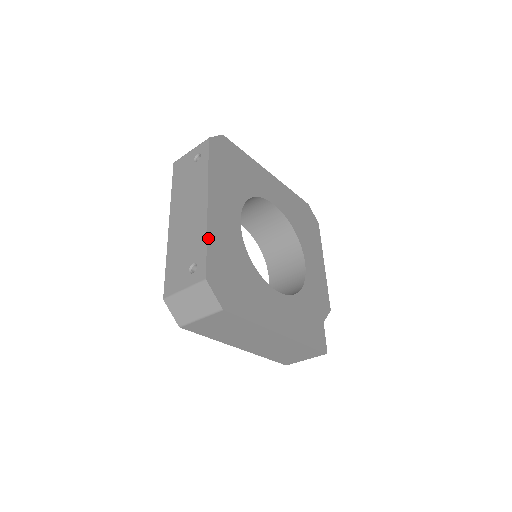
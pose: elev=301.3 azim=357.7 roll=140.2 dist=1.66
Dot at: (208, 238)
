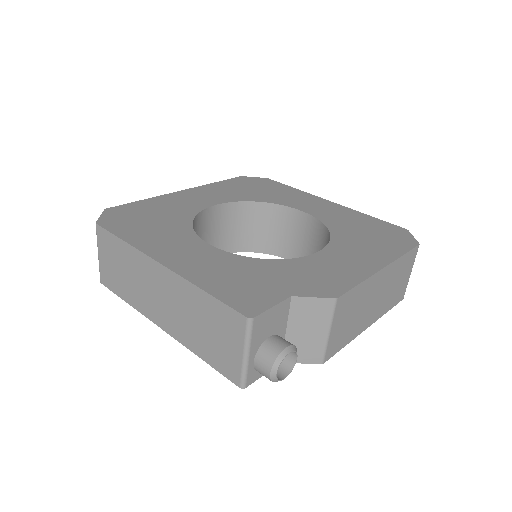
Dot at: (148, 199)
